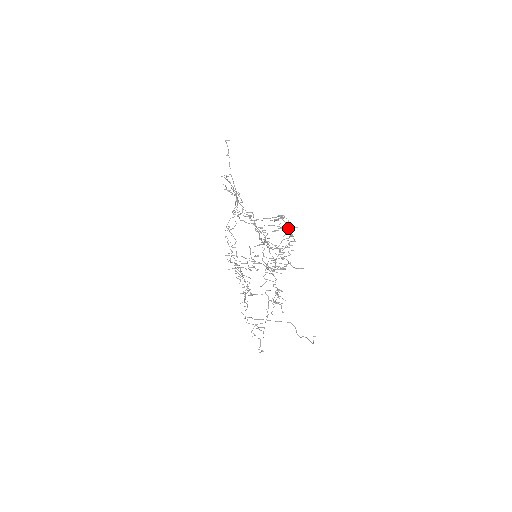
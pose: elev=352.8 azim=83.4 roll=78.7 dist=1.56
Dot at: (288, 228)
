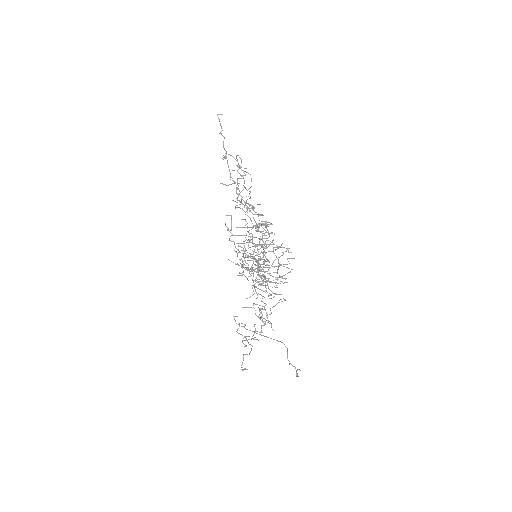
Dot at: (261, 245)
